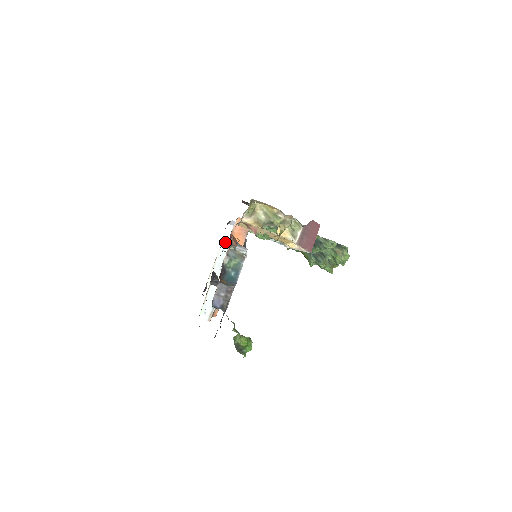
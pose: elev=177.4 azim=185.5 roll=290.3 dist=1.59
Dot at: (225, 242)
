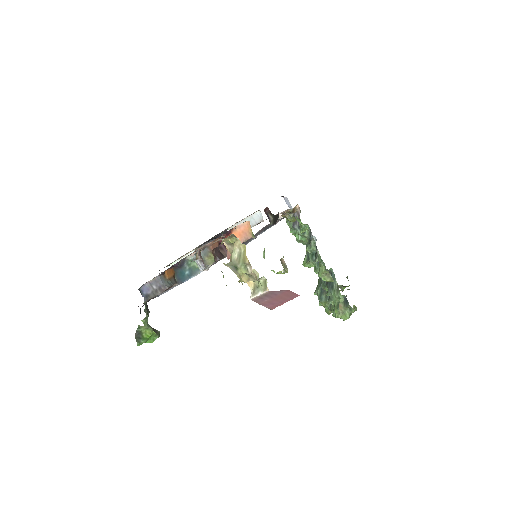
Dot at: (257, 214)
